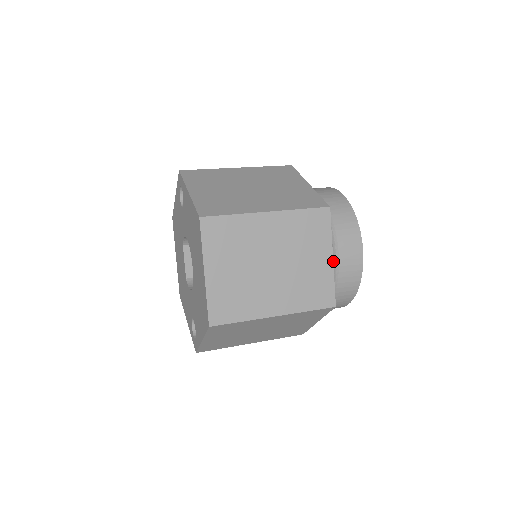
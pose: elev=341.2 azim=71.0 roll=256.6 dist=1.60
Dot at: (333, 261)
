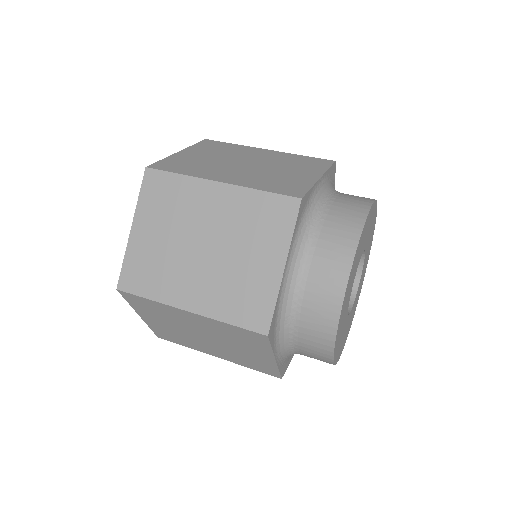
Dot at: (289, 351)
